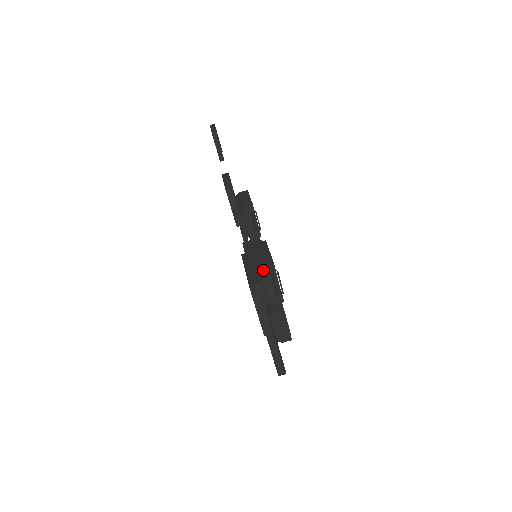
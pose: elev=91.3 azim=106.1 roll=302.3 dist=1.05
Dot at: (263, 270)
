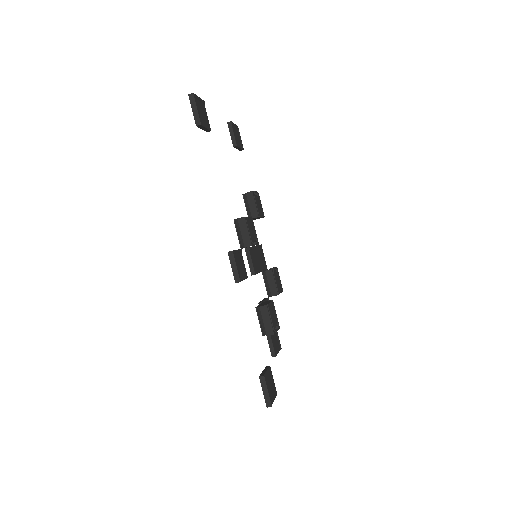
Dot at: (267, 335)
